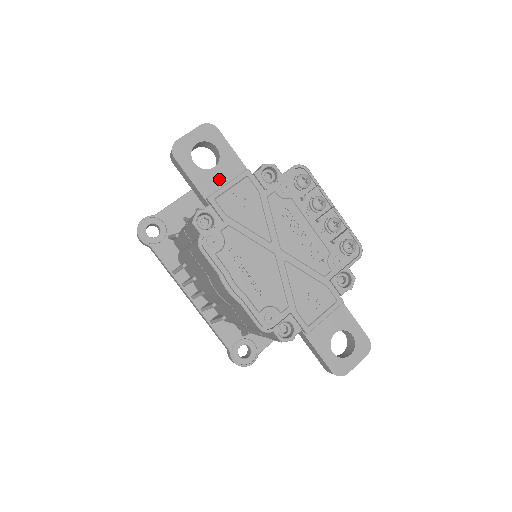
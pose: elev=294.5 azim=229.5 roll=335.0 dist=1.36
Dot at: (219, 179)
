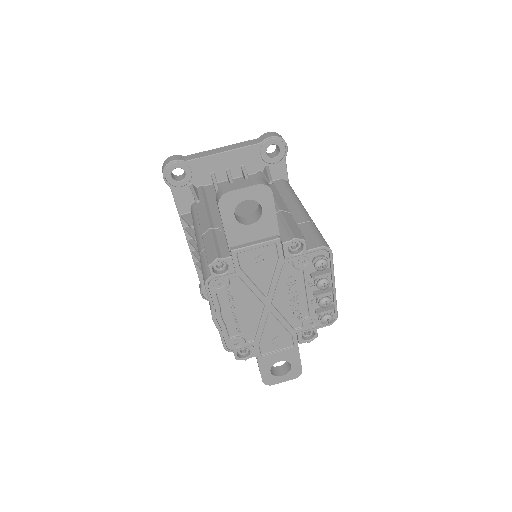
Dot at: (250, 235)
